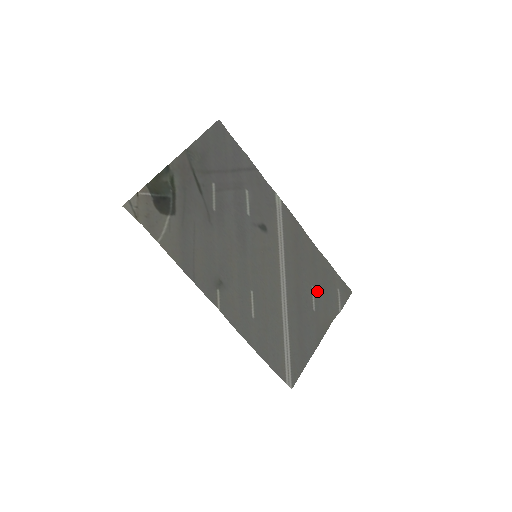
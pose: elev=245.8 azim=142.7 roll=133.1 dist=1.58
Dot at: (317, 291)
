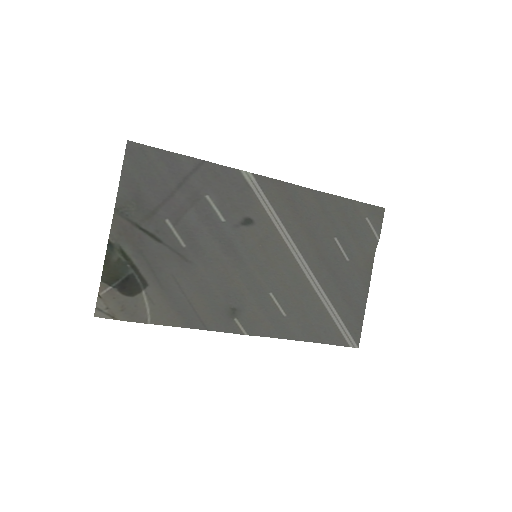
Dot at: (342, 239)
